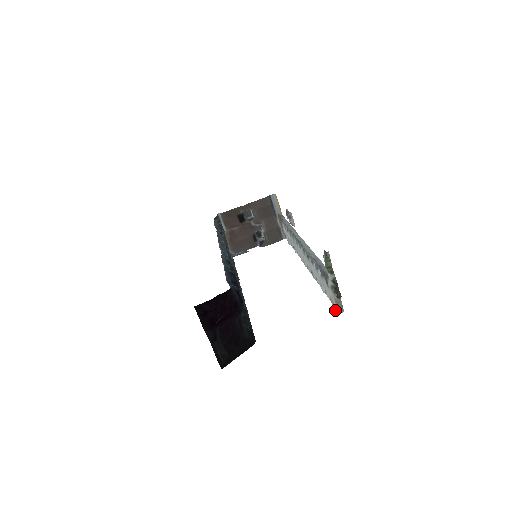
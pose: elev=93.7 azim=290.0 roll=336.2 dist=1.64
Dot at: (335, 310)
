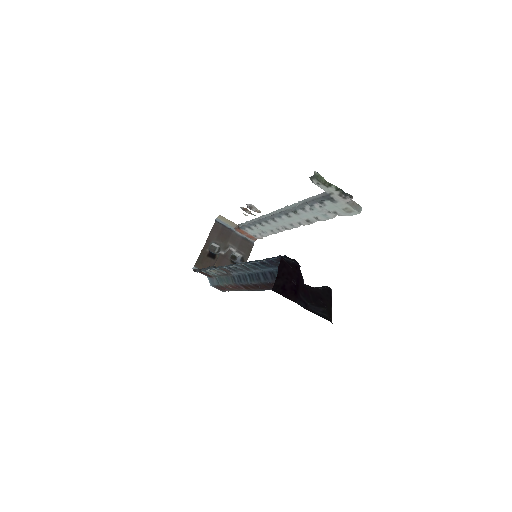
Dot at: (355, 214)
